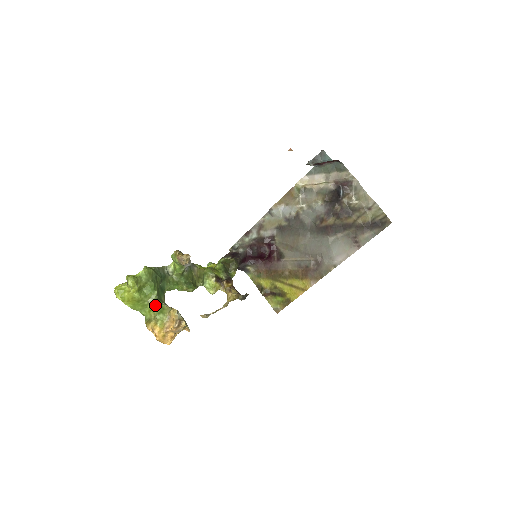
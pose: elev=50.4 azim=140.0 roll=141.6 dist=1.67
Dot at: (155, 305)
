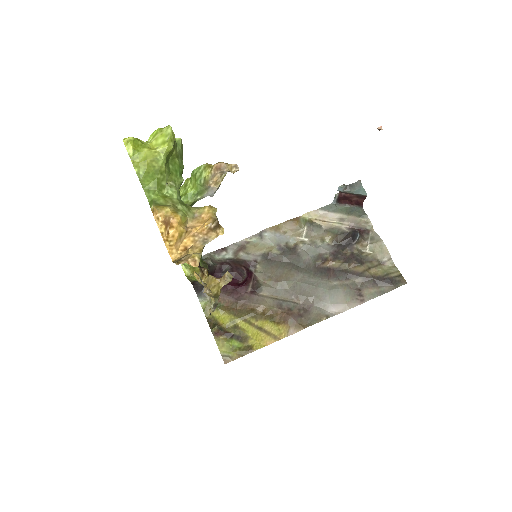
Dot at: (176, 193)
